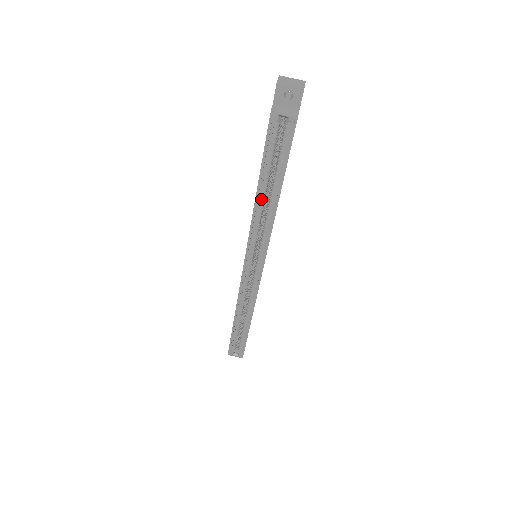
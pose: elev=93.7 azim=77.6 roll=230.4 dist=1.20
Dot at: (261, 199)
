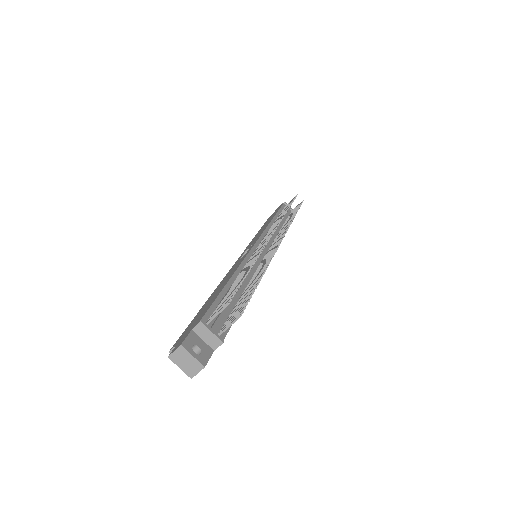
Dot at: occluded
